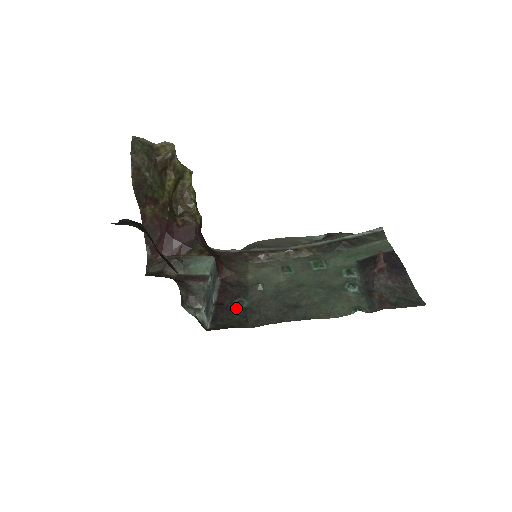
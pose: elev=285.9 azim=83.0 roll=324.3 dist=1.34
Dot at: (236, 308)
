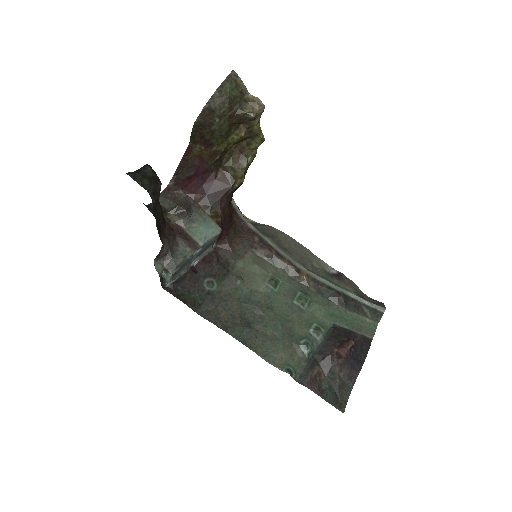
Dot at: (203, 286)
